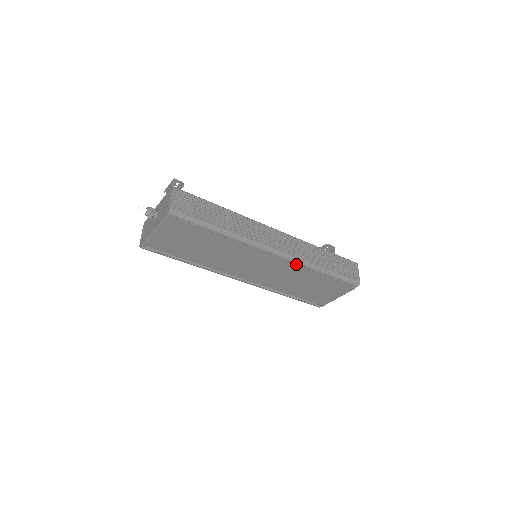
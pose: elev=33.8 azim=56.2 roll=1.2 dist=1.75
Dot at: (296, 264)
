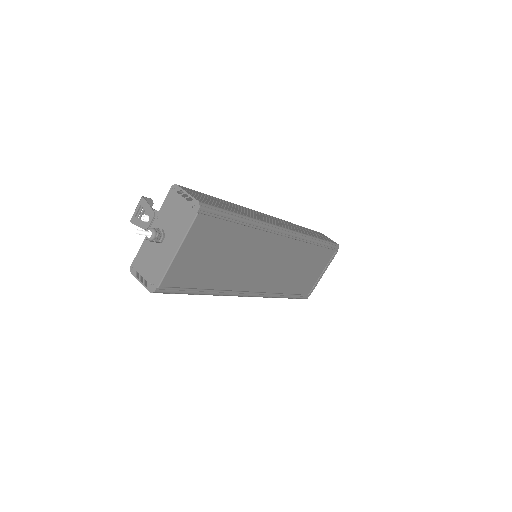
Dot at: (300, 240)
